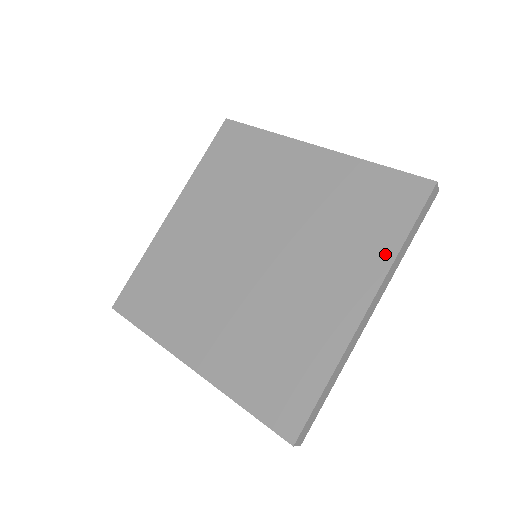
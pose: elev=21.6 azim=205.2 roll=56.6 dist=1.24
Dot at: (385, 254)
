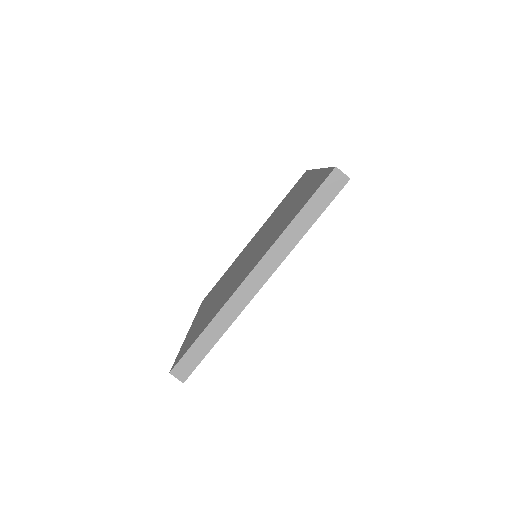
Dot at: occluded
